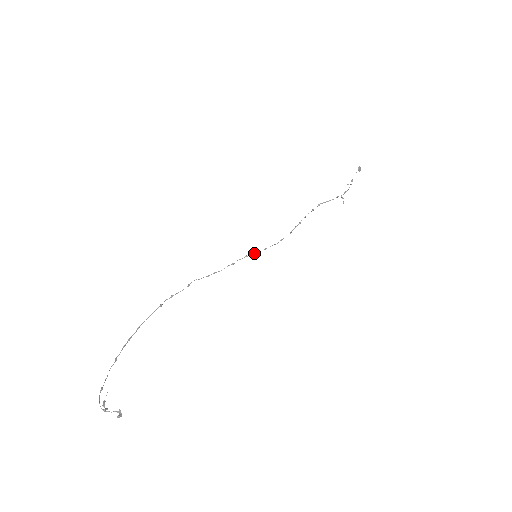
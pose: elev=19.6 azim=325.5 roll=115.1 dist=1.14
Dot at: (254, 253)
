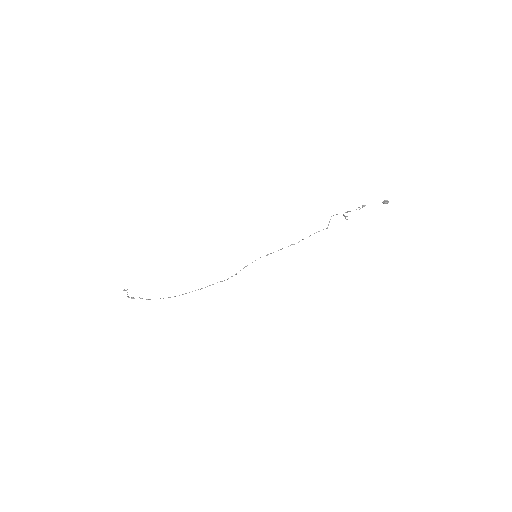
Dot at: occluded
